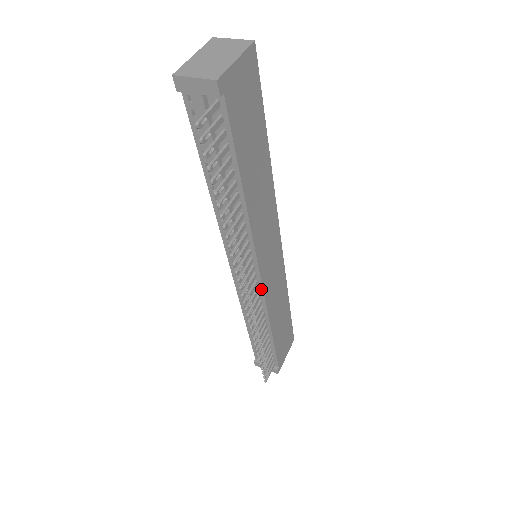
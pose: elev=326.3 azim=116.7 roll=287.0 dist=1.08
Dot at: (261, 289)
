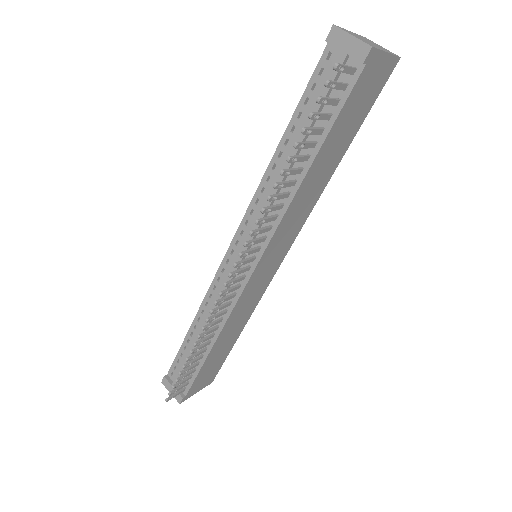
Dot at: (242, 288)
